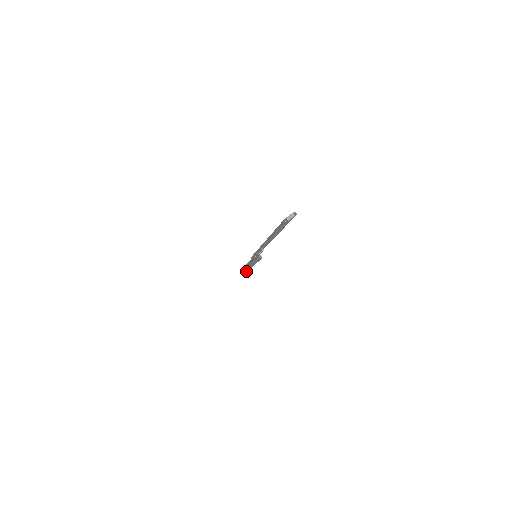
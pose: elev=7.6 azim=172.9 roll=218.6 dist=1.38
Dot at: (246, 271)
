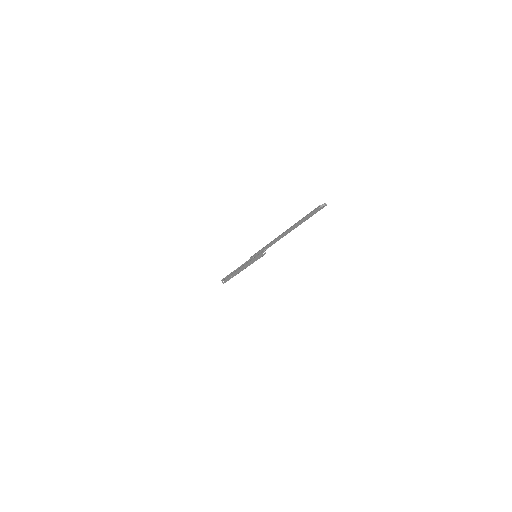
Dot at: occluded
